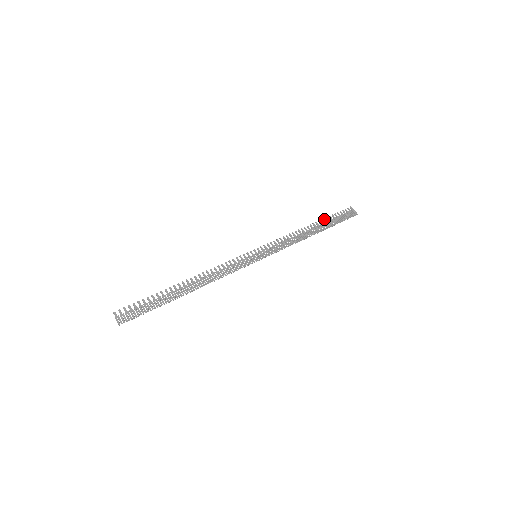
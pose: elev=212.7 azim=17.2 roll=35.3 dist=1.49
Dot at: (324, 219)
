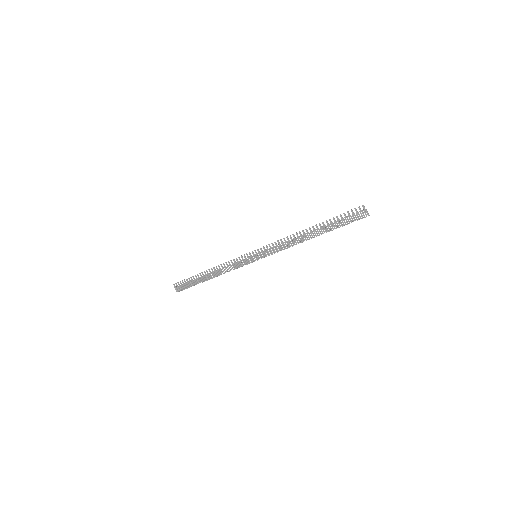
Dot at: occluded
